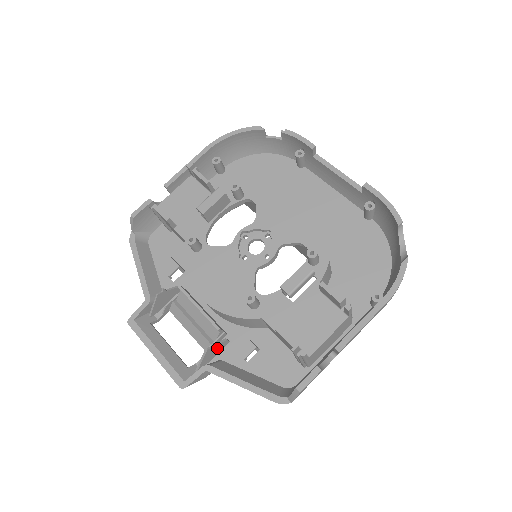
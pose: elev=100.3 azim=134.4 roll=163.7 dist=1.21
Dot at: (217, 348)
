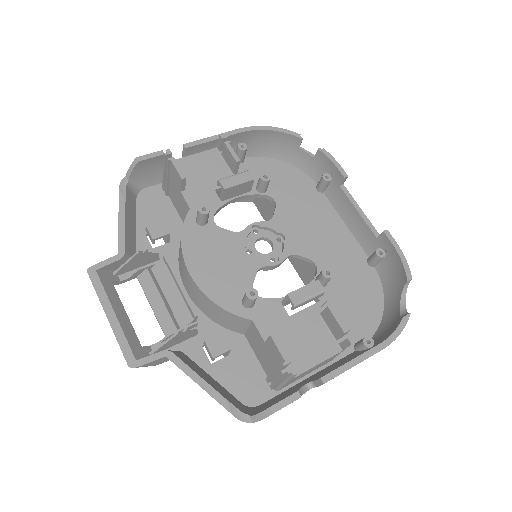
Dot at: (185, 336)
